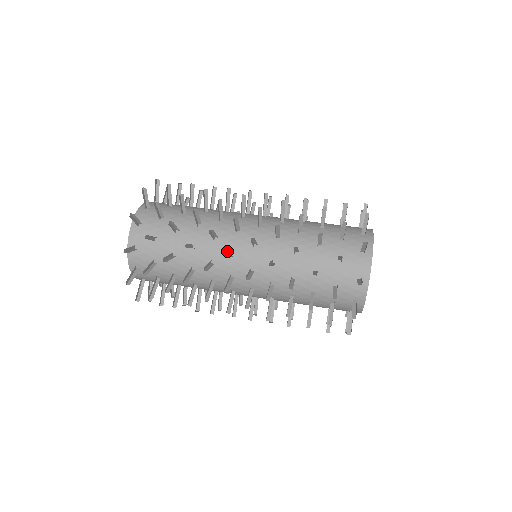
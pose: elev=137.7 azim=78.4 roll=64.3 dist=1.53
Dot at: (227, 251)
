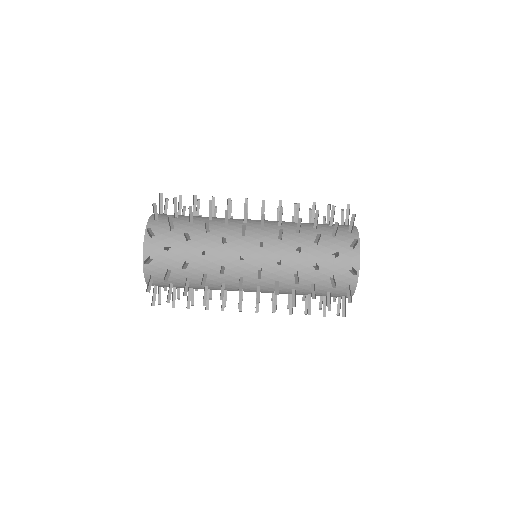
Dot at: (235, 287)
